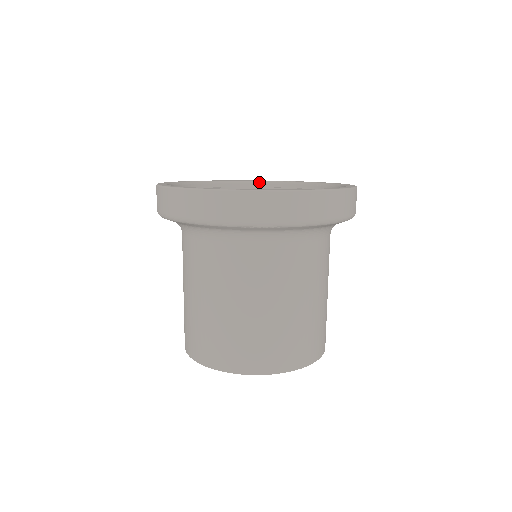
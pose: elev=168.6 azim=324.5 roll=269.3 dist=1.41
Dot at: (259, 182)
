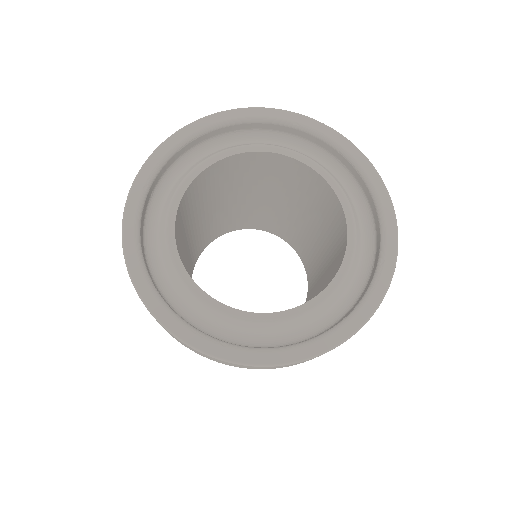
Dot at: (268, 121)
